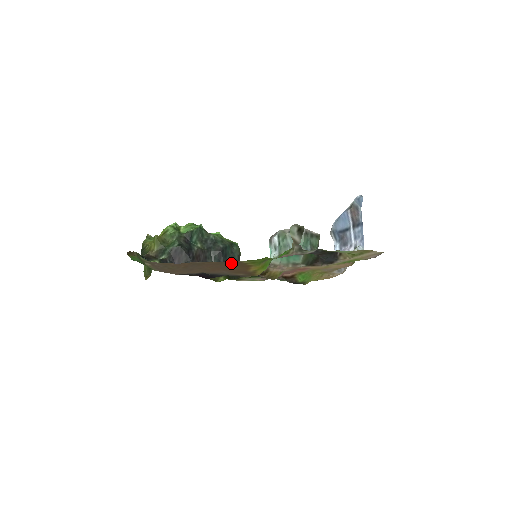
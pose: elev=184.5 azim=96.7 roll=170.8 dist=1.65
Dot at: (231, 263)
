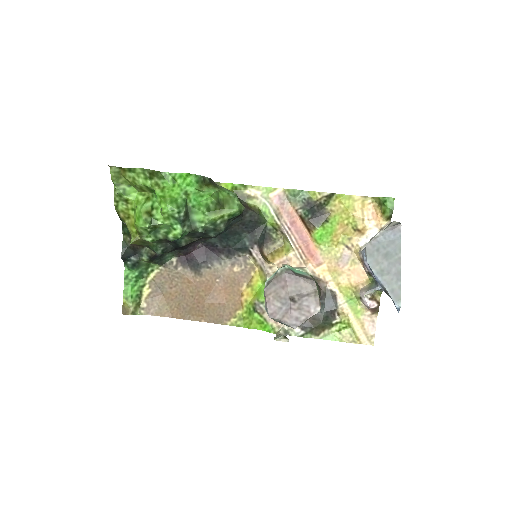
Dot at: (219, 315)
